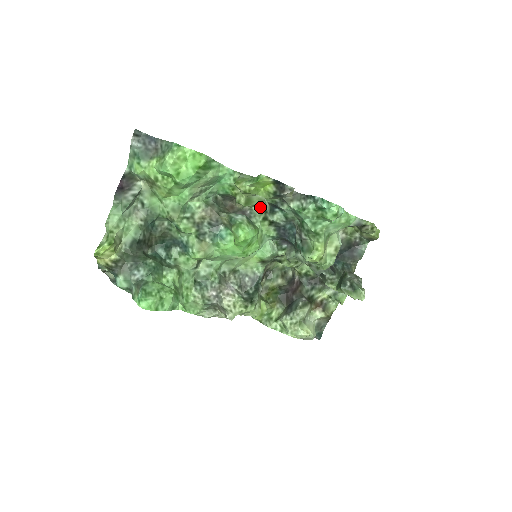
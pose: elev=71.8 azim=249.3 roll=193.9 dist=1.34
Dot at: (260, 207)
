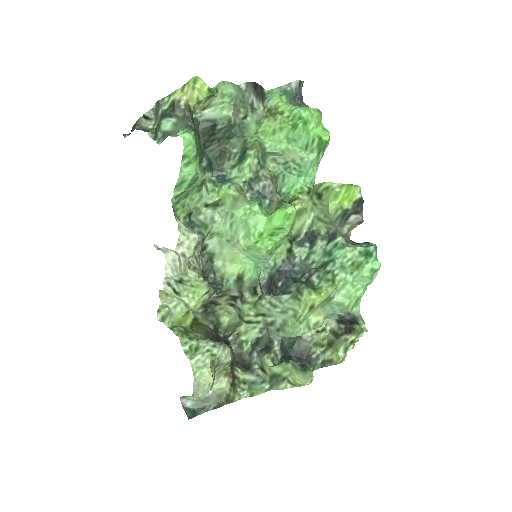
Dot at: (293, 233)
